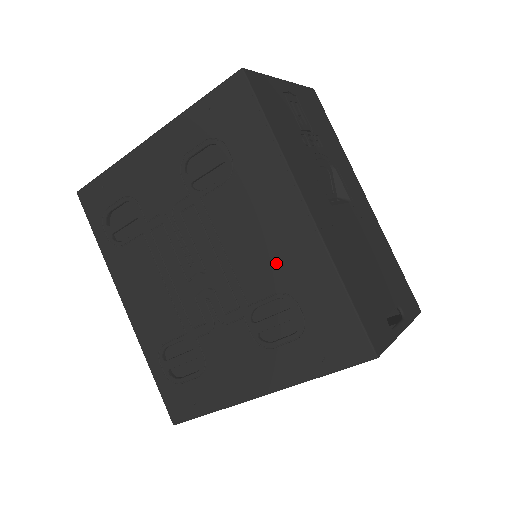
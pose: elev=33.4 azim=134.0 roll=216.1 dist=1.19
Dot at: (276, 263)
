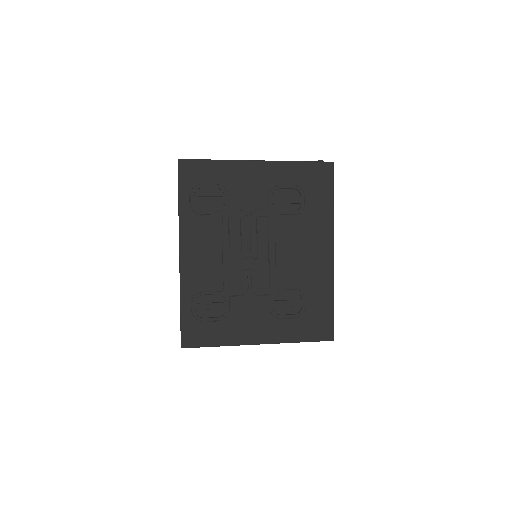
Dot at: (304, 272)
